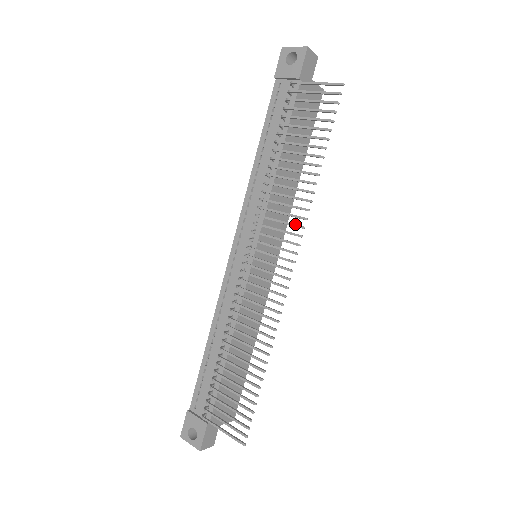
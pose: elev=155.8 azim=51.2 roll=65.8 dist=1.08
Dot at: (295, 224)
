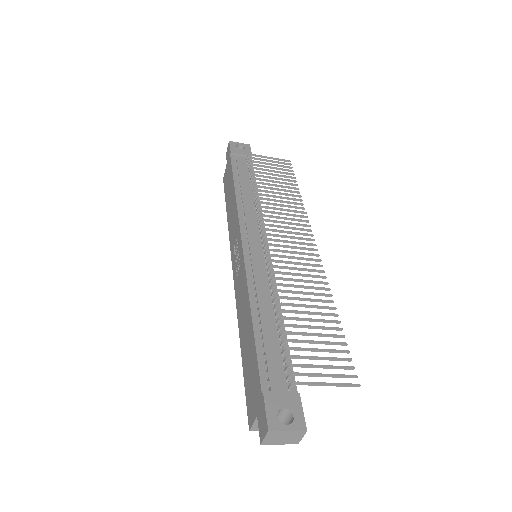
Dot at: (301, 219)
